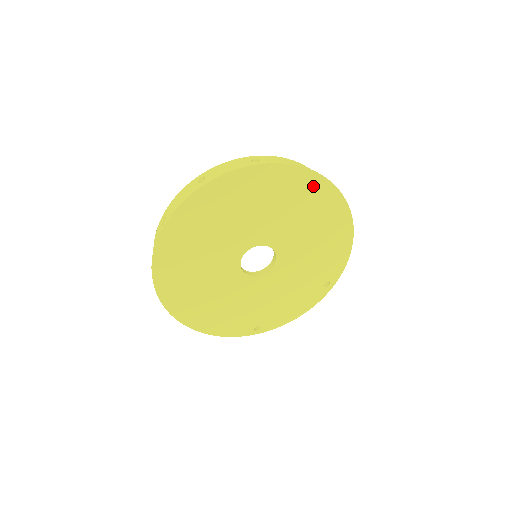
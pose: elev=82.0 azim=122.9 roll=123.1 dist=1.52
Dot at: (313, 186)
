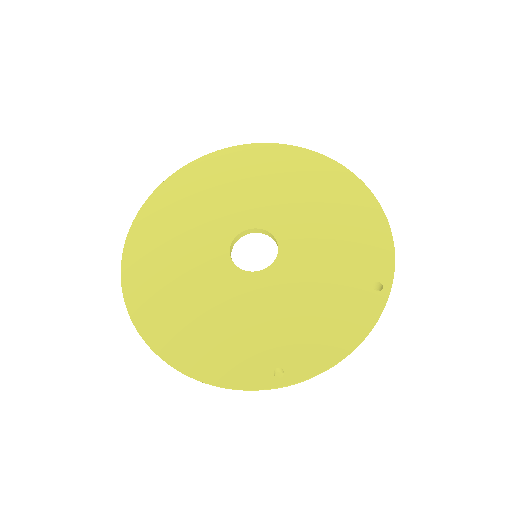
Dot at: (298, 159)
